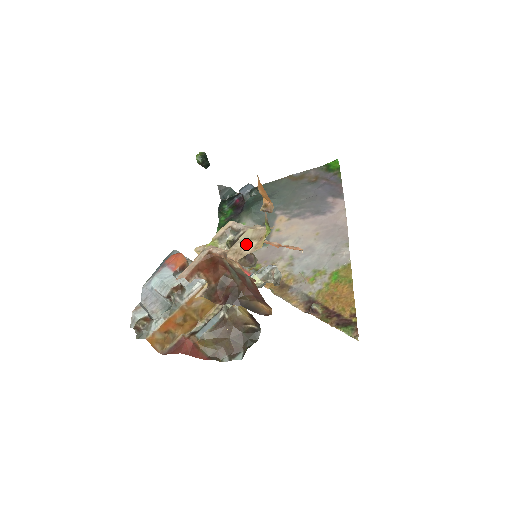
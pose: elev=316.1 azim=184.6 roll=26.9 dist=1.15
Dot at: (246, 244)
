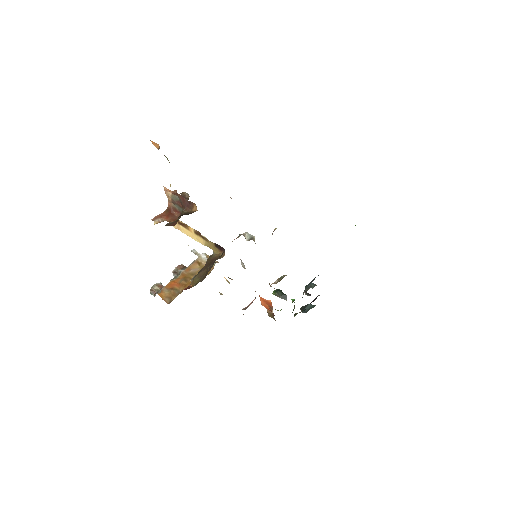
Dot at: occluded
